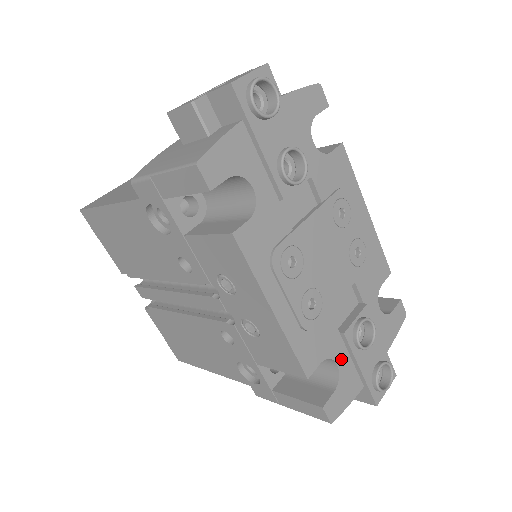
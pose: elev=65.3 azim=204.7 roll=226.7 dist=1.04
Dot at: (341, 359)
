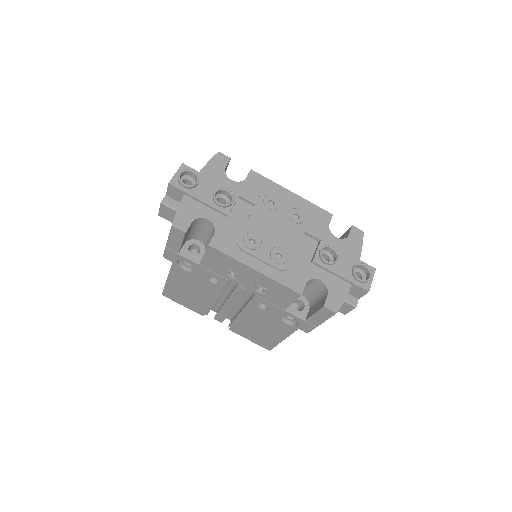
Dot at: (322, 276)
